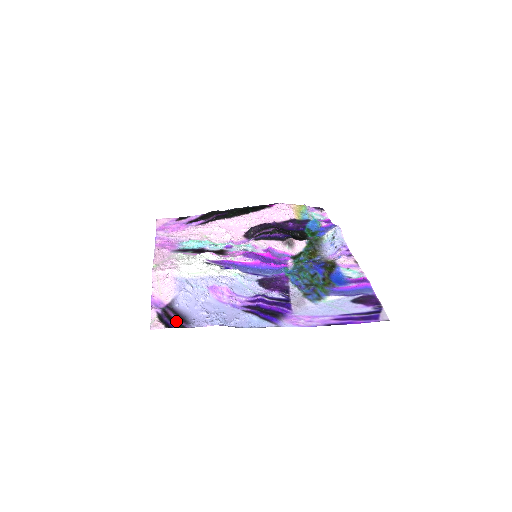
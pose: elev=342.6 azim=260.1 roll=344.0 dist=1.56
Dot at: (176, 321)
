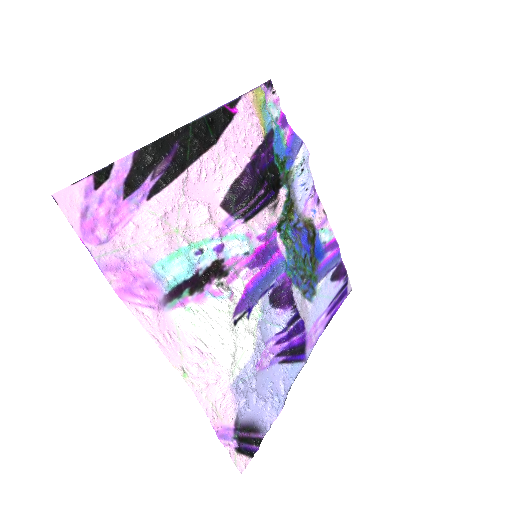
Dot at: (250, 438)
